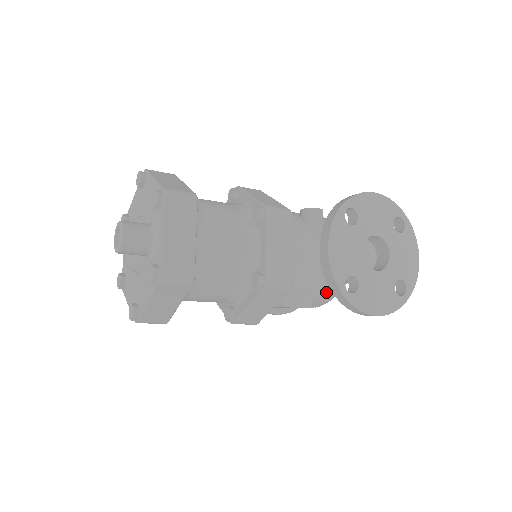
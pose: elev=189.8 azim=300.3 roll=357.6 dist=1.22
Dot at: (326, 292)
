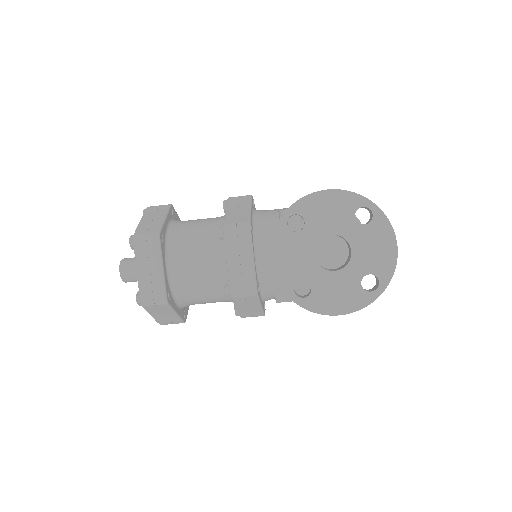
Dot at: occluded
